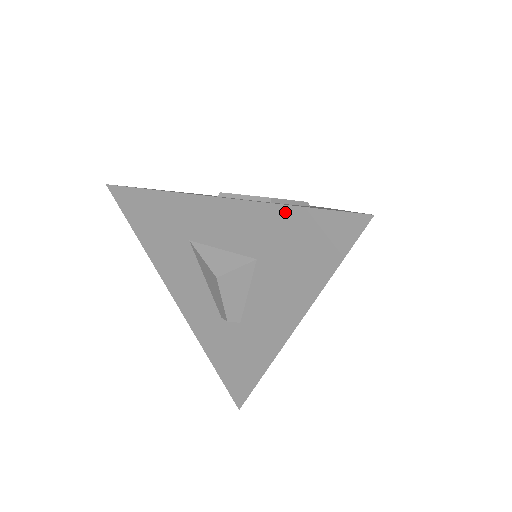
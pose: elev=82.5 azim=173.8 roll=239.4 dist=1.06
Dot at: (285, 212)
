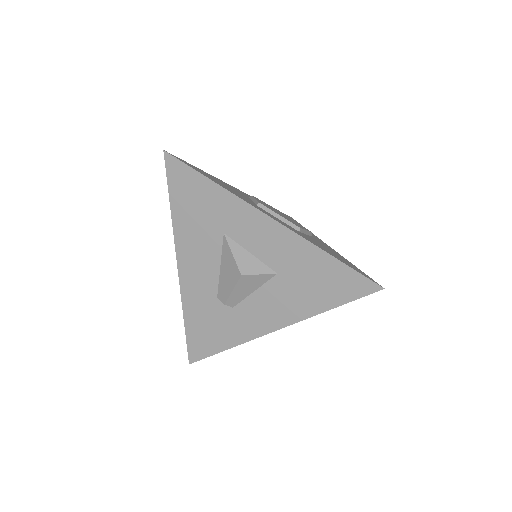
Dot at: (322, 256)
